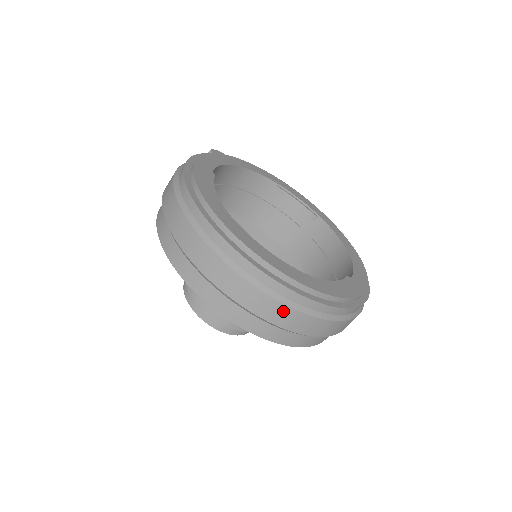
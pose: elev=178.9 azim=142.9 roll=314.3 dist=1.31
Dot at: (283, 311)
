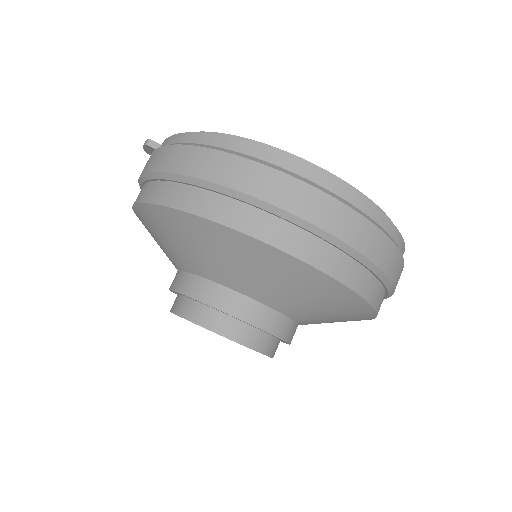
Dot at: (401, 267)
